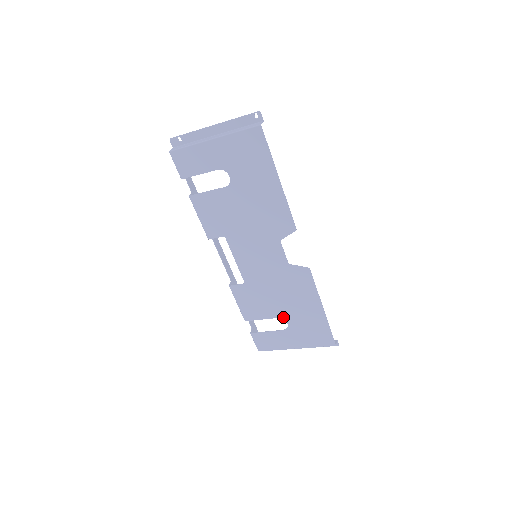
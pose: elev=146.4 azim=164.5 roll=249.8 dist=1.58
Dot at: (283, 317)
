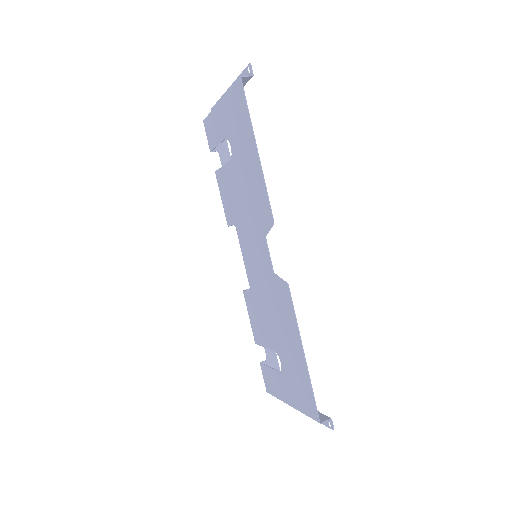
Dot at: (277, 351)
